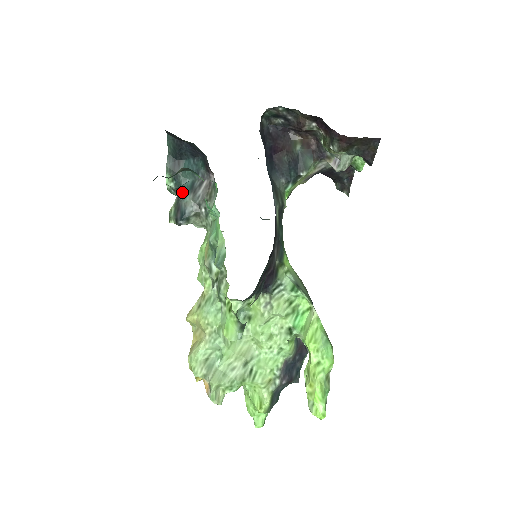
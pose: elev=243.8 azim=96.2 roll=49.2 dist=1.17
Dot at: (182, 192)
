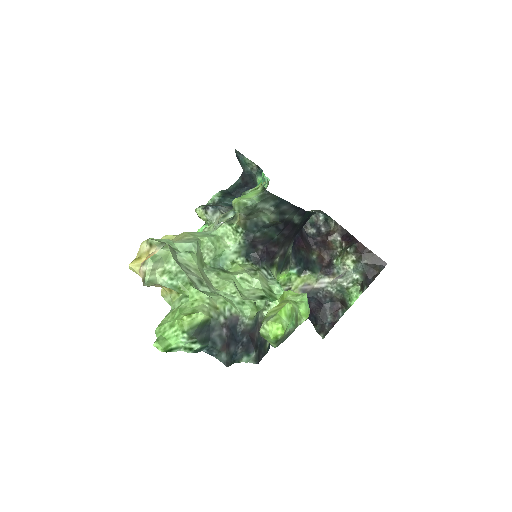
Dot at: (222, 204)
